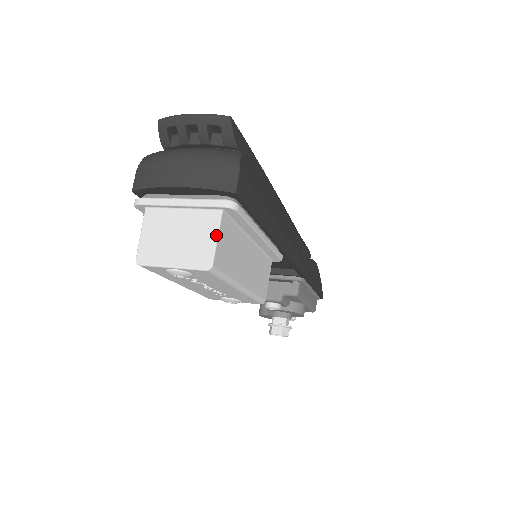
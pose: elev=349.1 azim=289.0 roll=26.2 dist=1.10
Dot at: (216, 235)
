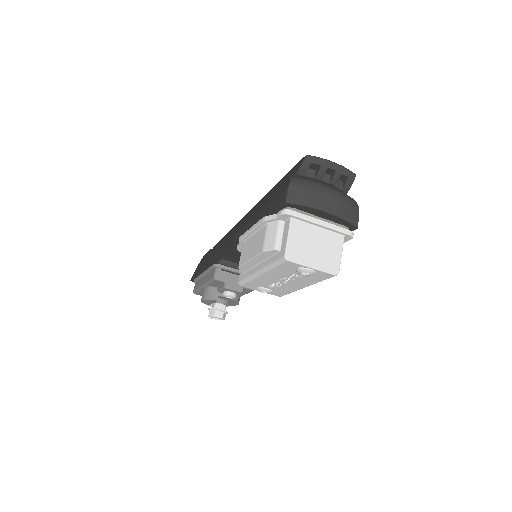
Dot at: occluded
